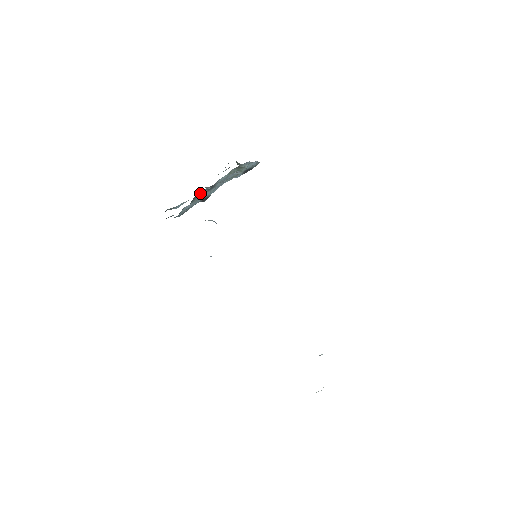
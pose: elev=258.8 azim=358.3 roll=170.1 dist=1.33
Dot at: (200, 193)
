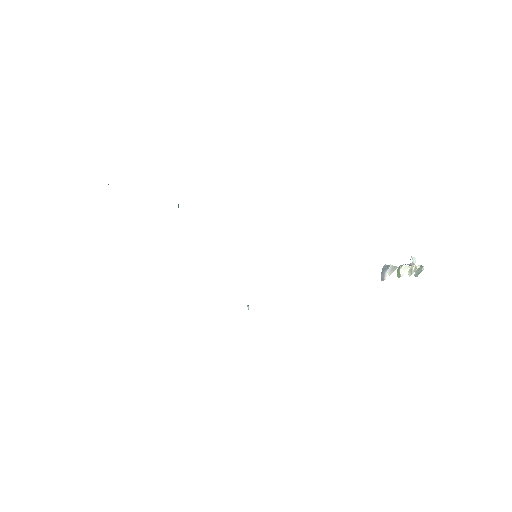
Dot at: occluded
